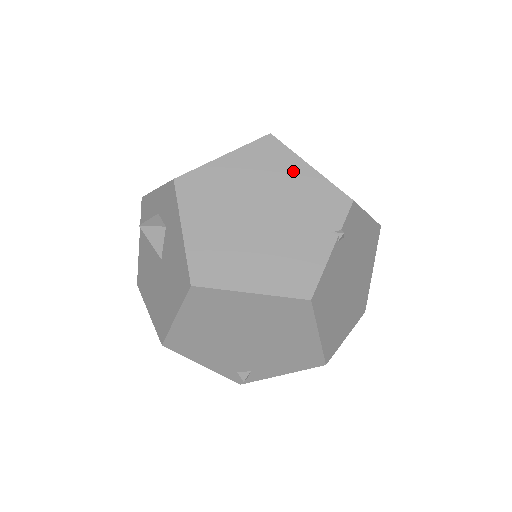
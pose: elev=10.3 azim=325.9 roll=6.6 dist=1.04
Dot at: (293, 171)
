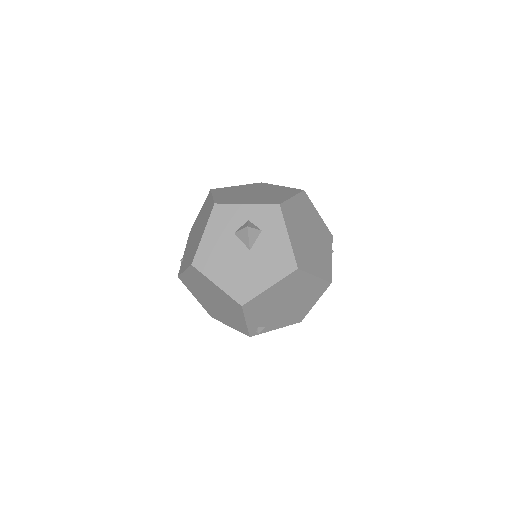
Dot at: (315, 214)
